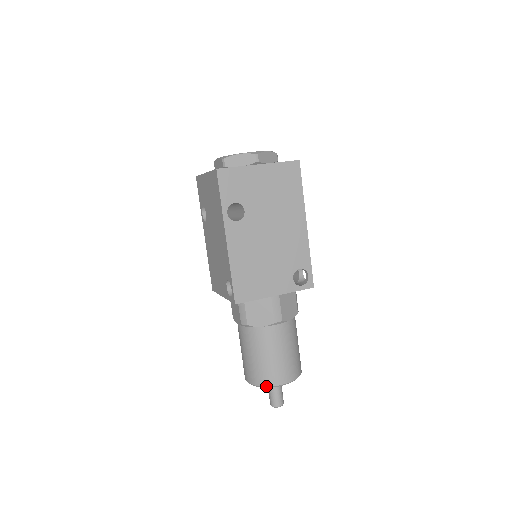
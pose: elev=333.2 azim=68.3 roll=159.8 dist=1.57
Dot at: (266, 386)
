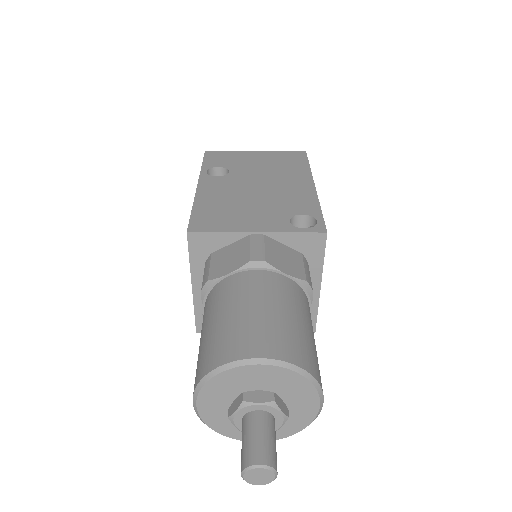
Dot at: (217, 366)
